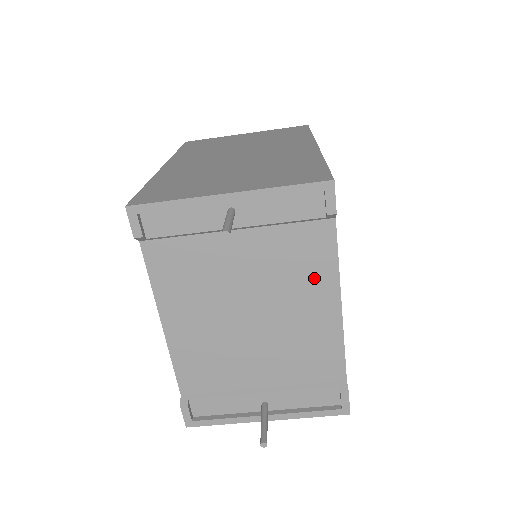
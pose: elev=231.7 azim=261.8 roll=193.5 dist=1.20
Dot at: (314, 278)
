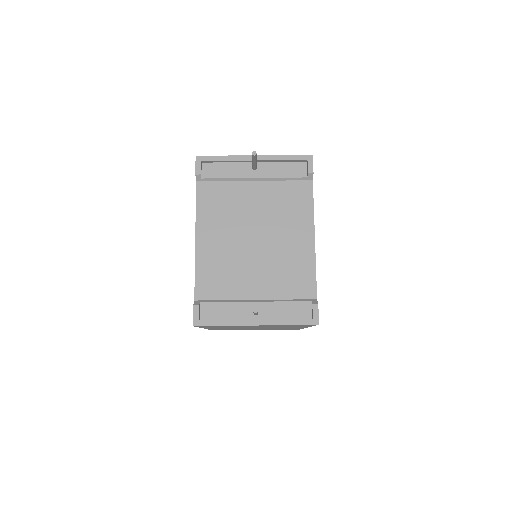
Dot at: (298, 217)
